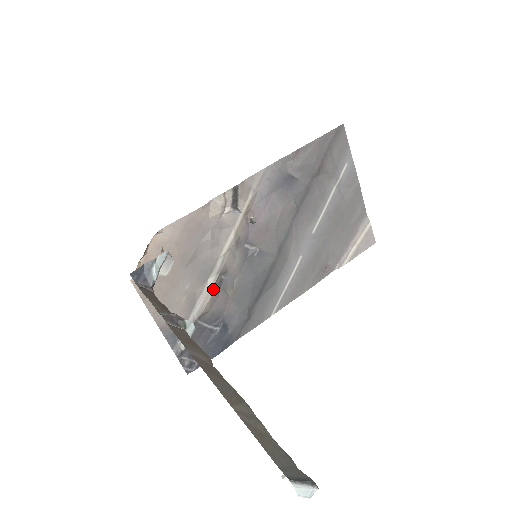
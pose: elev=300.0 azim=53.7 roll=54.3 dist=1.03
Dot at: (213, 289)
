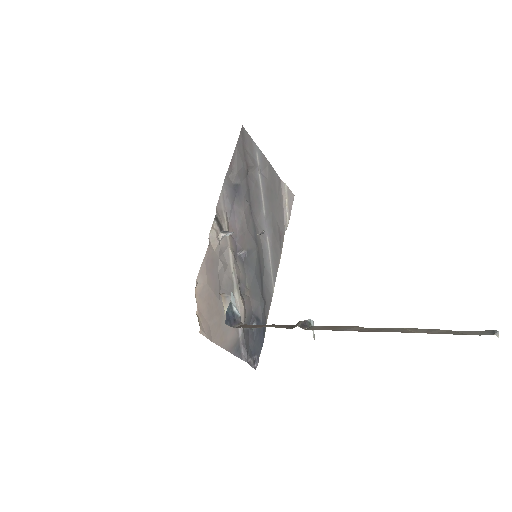
Dot at: (241, 299)
